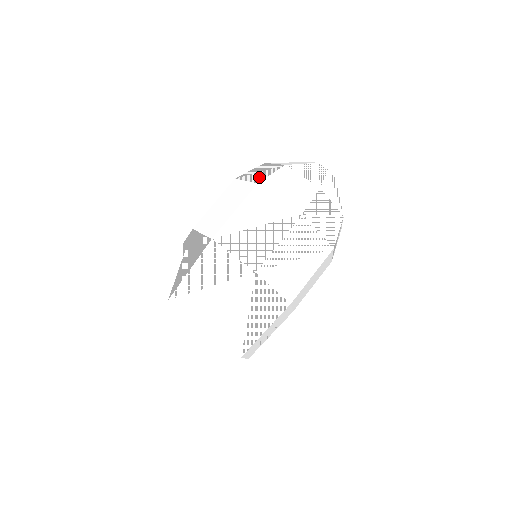
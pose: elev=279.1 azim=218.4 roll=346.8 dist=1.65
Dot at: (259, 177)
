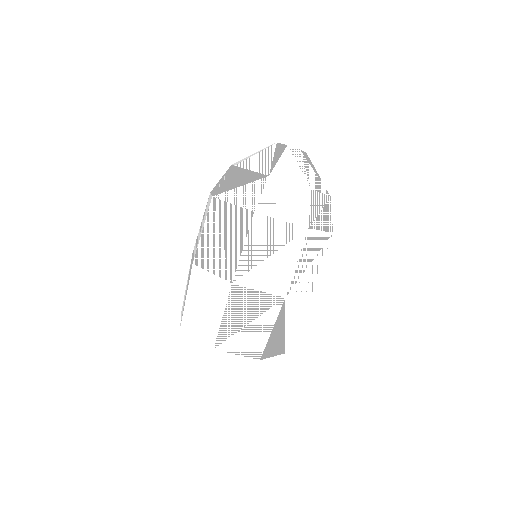
Dot at: (248, 199)
